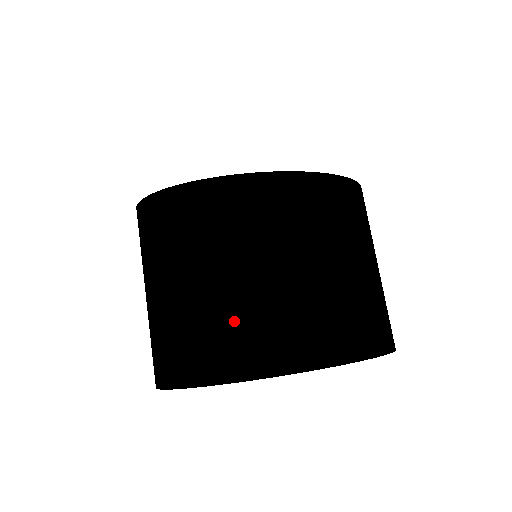
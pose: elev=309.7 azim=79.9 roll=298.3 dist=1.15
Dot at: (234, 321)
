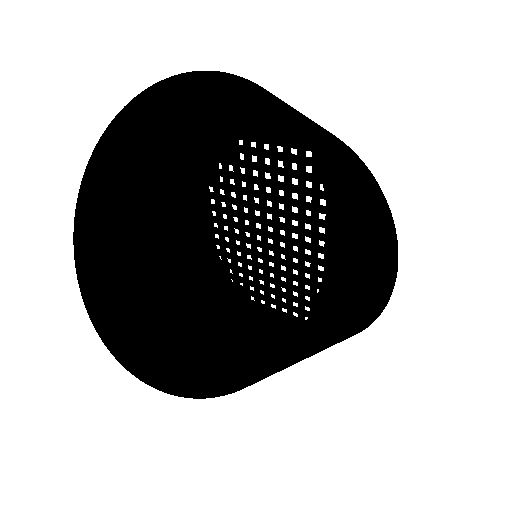
Dot at: (207, 96)
